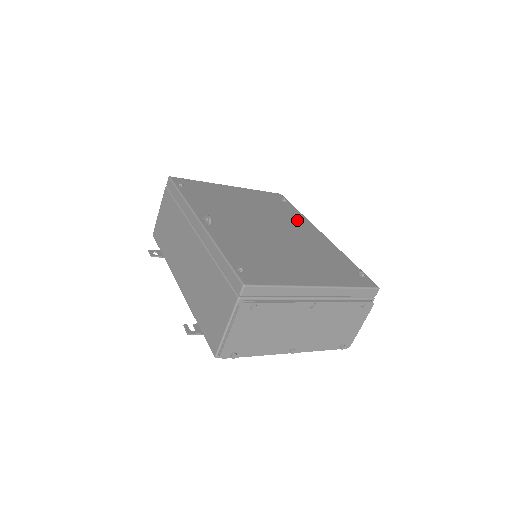
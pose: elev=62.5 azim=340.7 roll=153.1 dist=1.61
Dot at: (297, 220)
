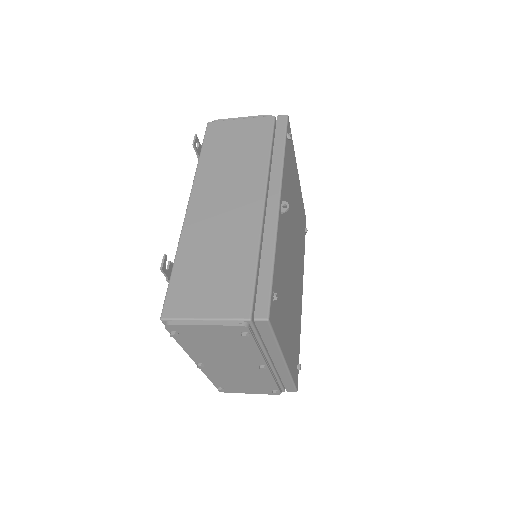
Dot at: occluded
